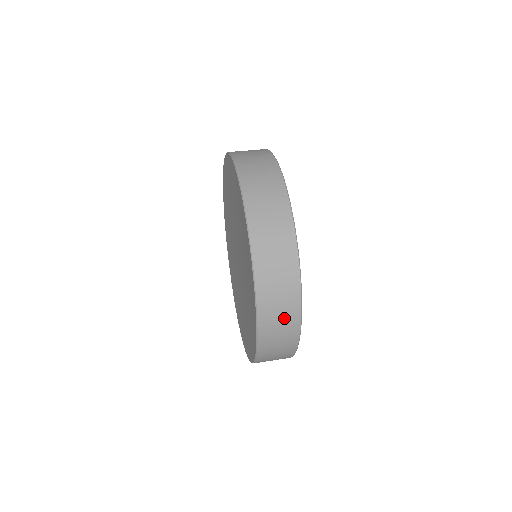
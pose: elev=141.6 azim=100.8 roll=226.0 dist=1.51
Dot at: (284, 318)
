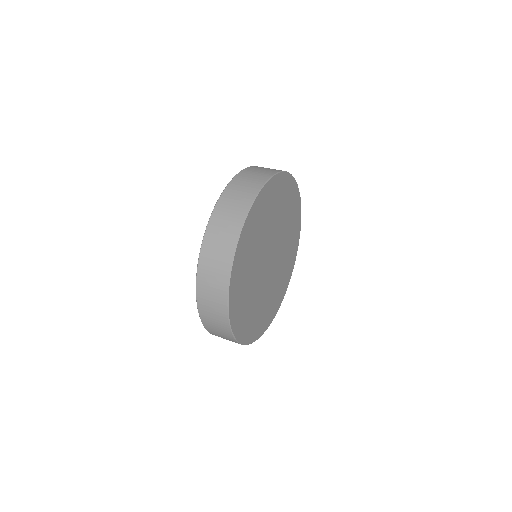
Dot at: (236, 207)
